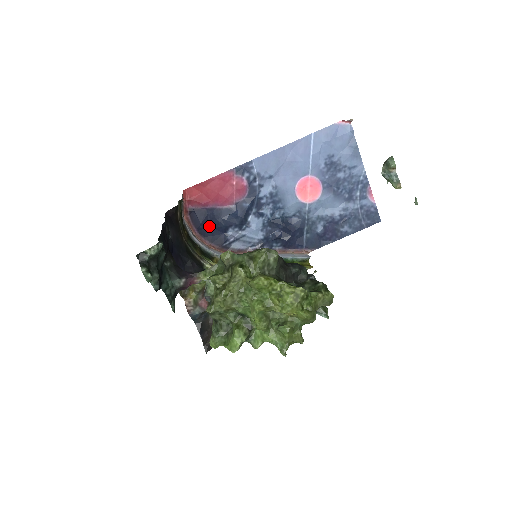
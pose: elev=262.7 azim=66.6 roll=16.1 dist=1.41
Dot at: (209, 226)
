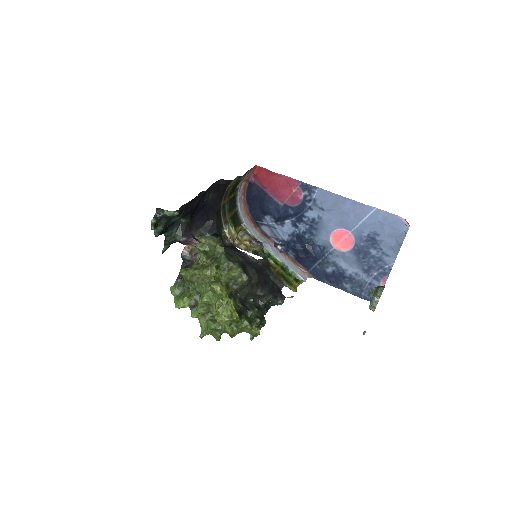
Dot at: (256, 202)
